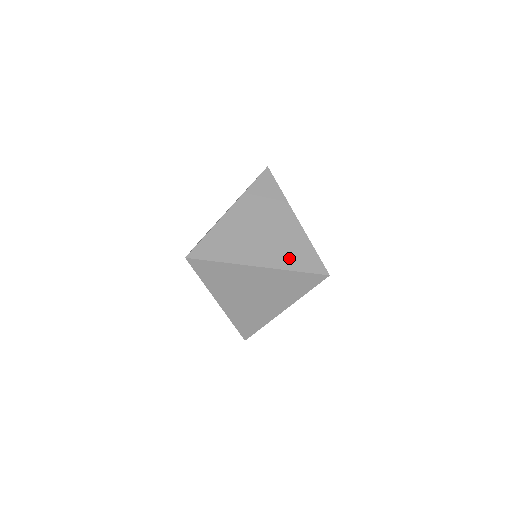
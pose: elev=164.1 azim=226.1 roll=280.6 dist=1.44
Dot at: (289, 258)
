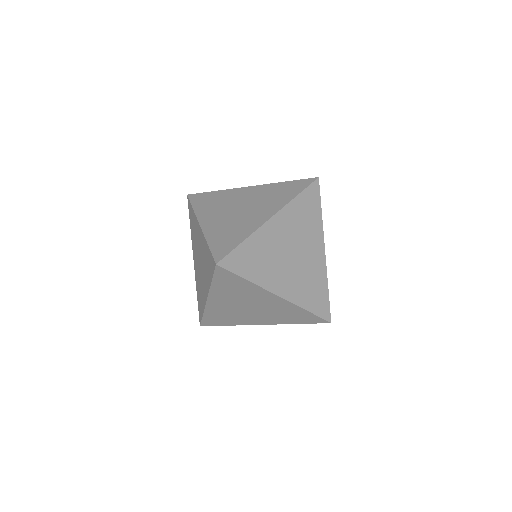
Dot at: (307, 295)
